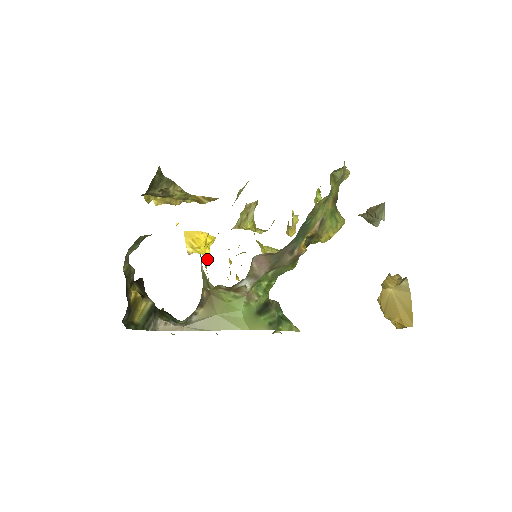
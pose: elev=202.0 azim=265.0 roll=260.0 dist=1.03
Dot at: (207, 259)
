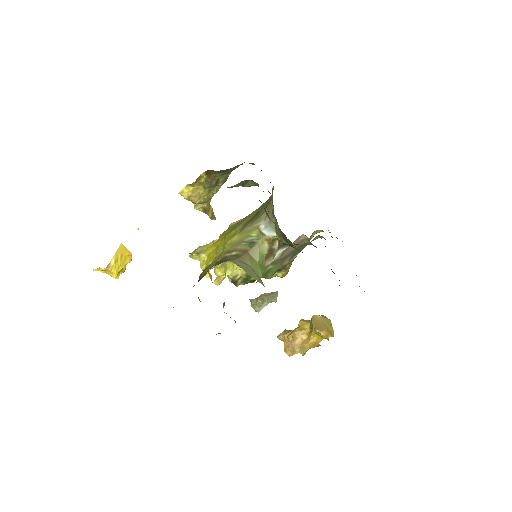
Dot at: (215, 244)
